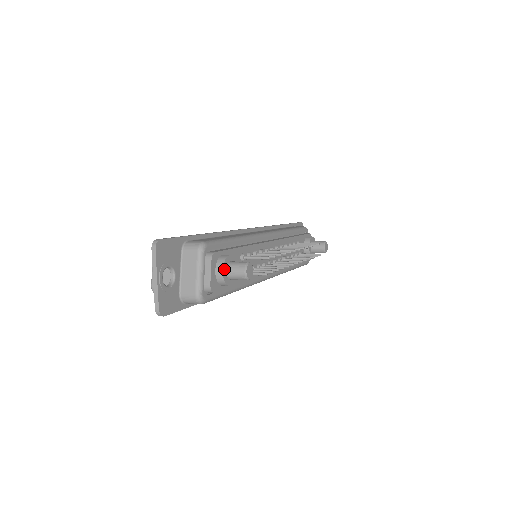
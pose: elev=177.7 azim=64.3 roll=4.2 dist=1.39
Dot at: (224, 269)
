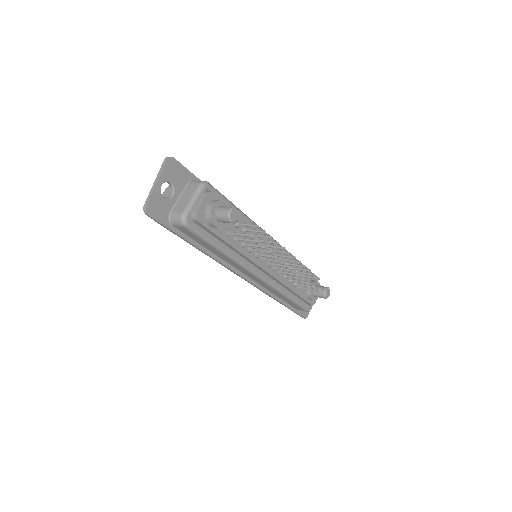
Dot at: (214, 206)
